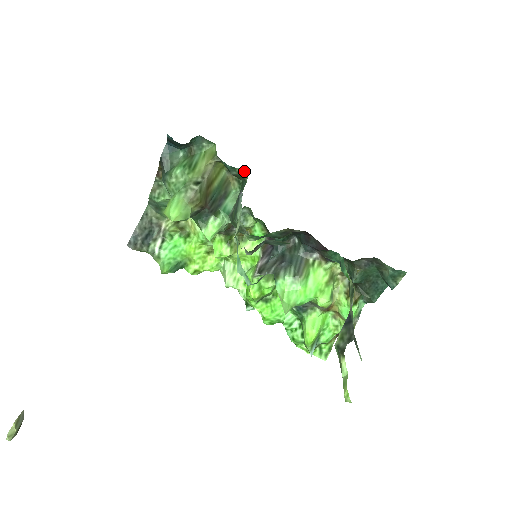
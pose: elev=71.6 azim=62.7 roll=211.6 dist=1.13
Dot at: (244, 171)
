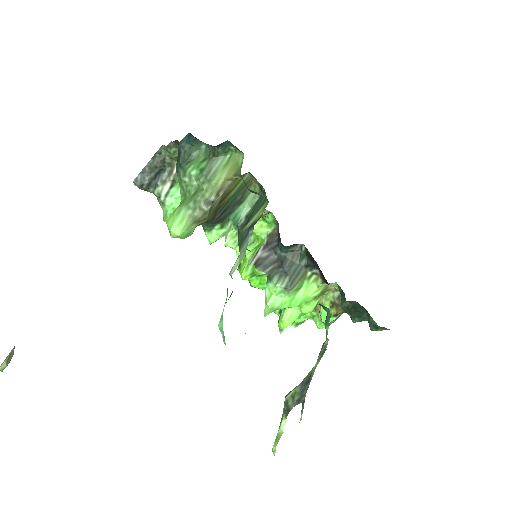
Dot at: (266, 197)
